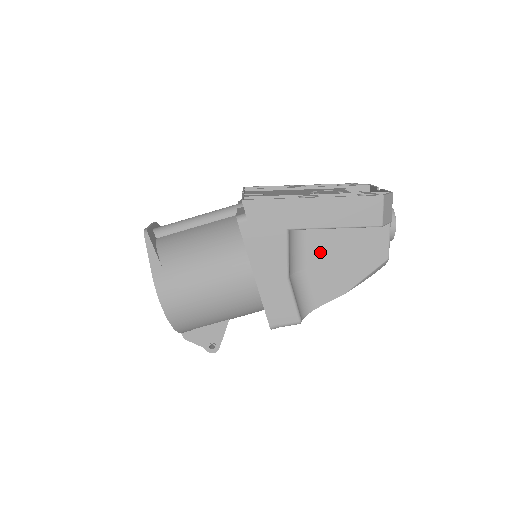
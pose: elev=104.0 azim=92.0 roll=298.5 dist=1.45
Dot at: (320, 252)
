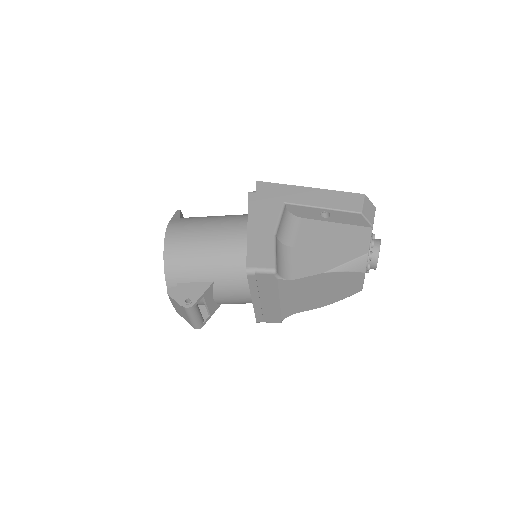
Dot at: (308, 237)
